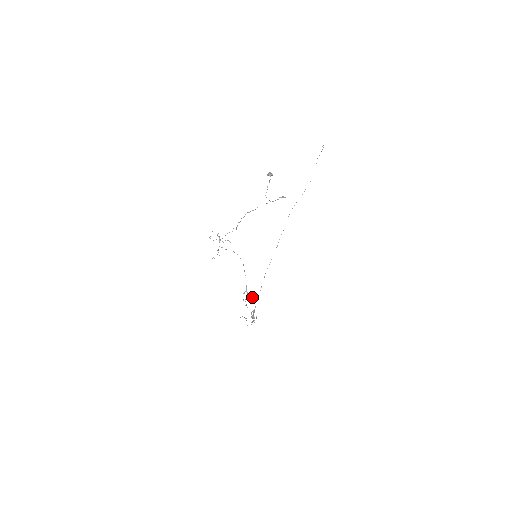
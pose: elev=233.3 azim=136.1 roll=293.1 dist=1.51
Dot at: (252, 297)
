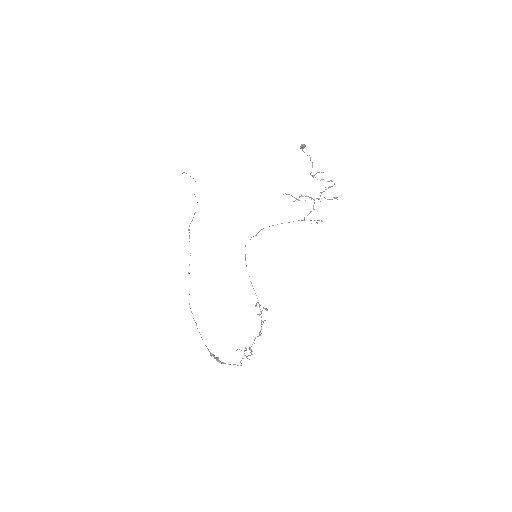
Dot at: (267, 309)
